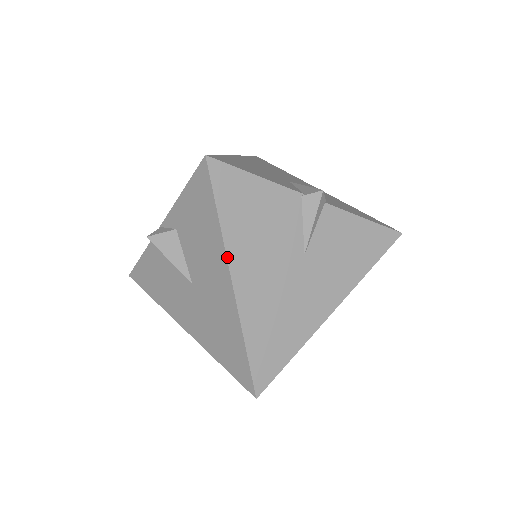
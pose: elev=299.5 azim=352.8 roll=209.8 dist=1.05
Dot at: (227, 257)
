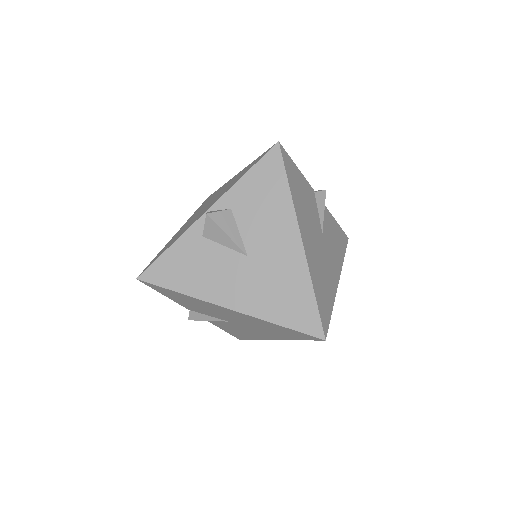
Dot at: (297, 218)
